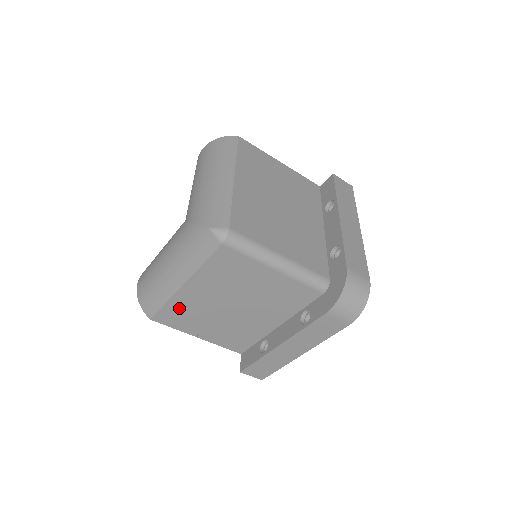
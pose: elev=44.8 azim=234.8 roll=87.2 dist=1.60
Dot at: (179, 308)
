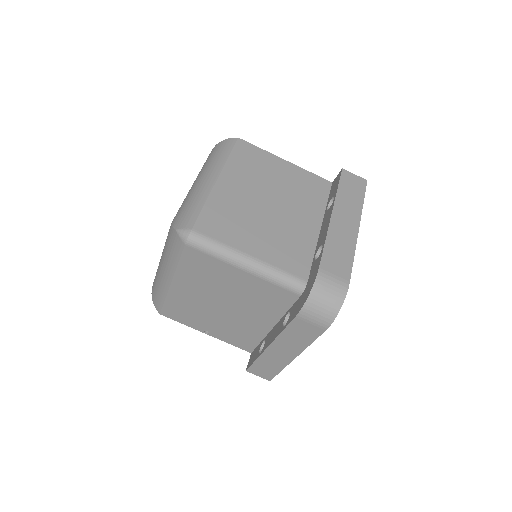
Dot at: (178, 305)
